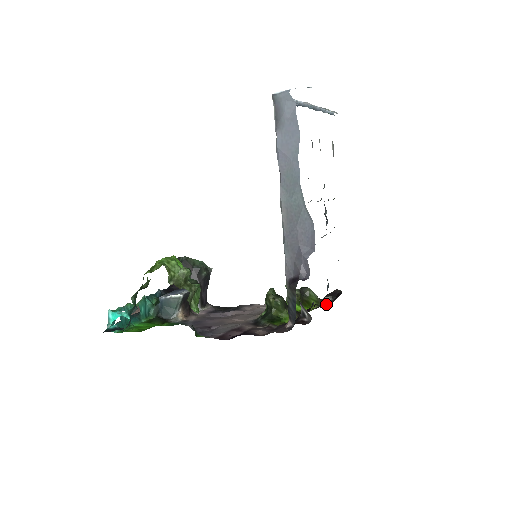
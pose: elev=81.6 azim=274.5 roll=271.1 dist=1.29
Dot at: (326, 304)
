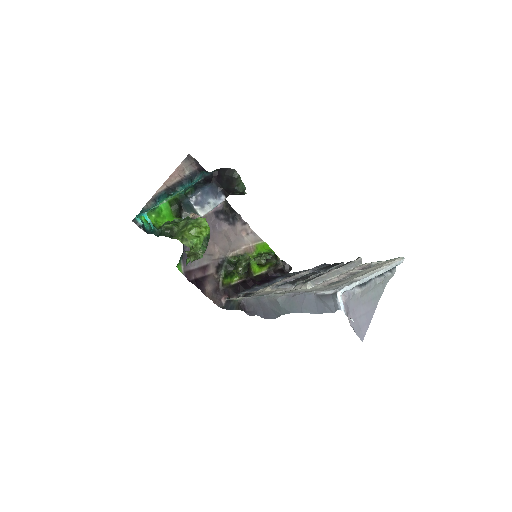
Dot at: (275, 268)
